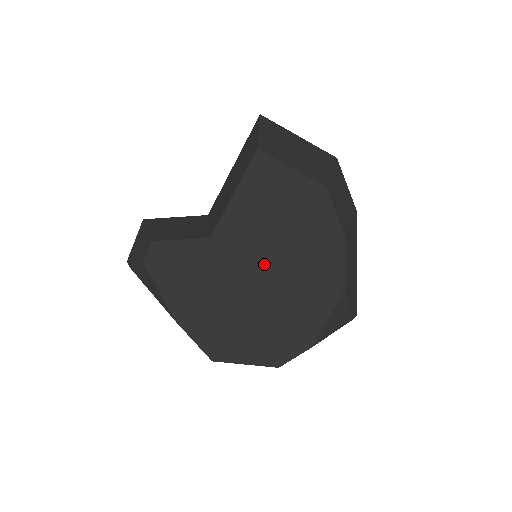
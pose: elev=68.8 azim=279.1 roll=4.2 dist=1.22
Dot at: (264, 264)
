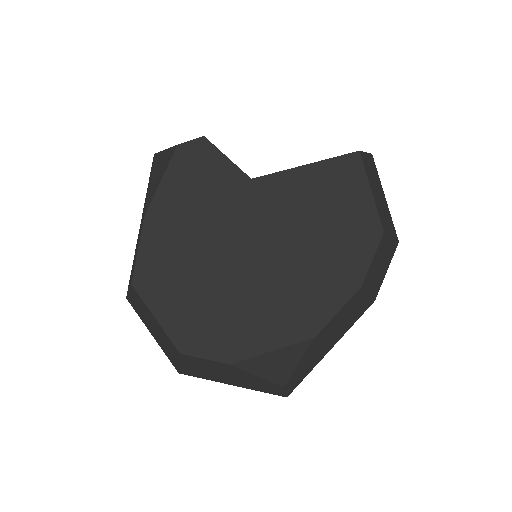
Dot at: (270, 244)
